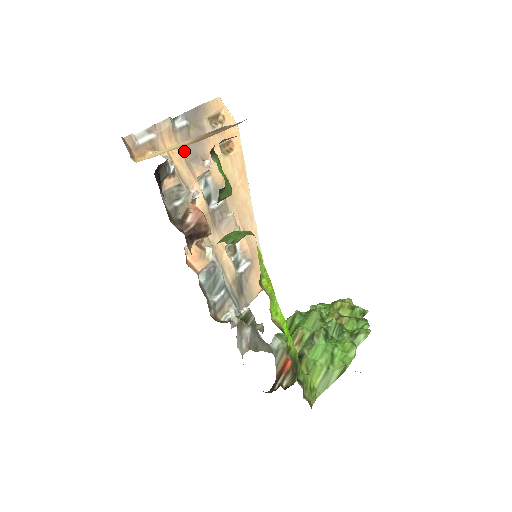
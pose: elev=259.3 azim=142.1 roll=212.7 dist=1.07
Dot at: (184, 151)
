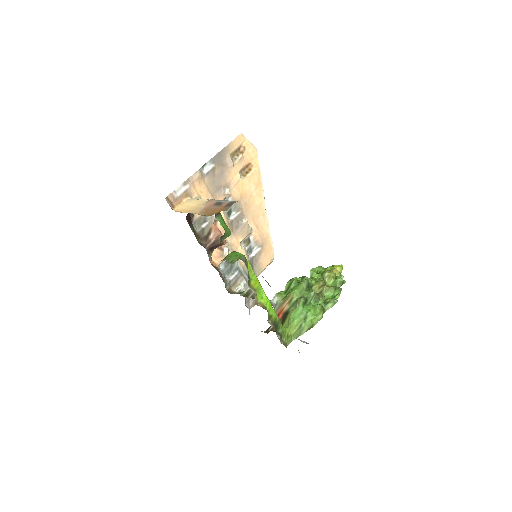
Dot at: (210, 187)
